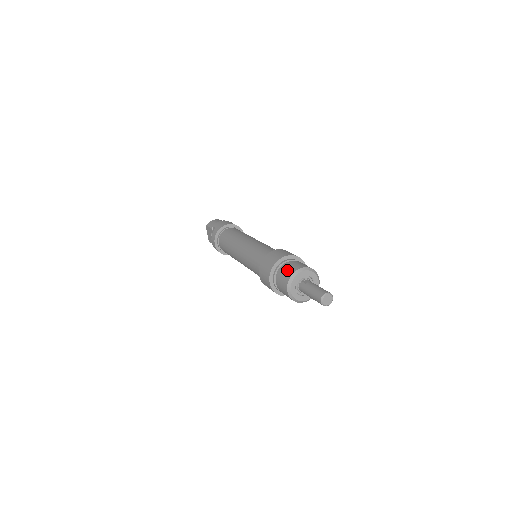
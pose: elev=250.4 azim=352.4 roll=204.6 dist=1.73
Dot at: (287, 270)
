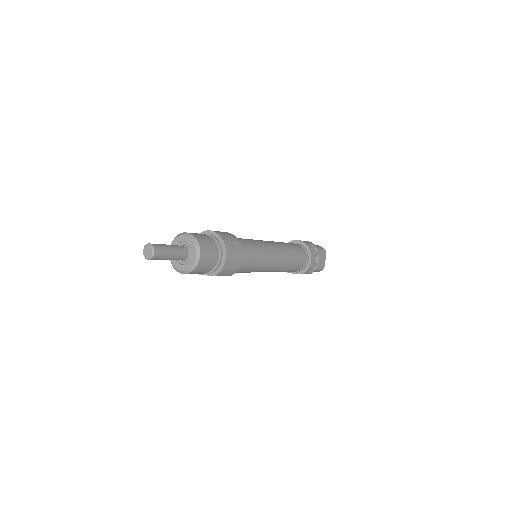
Dot at: occluded
